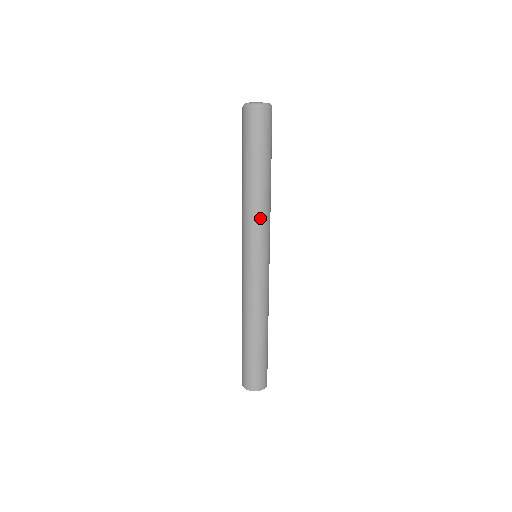
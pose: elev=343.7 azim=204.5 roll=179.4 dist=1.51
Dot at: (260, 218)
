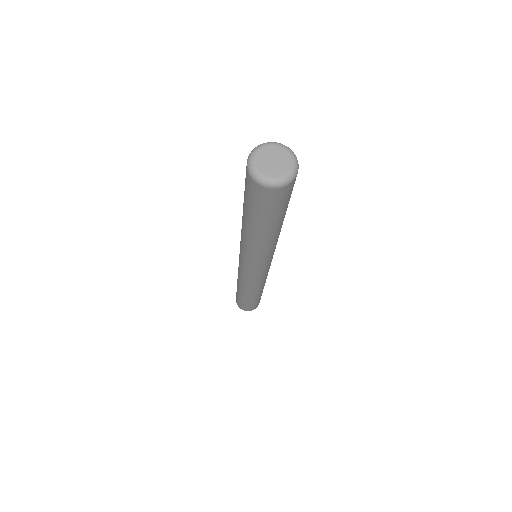
Dot at: (248, 250)
